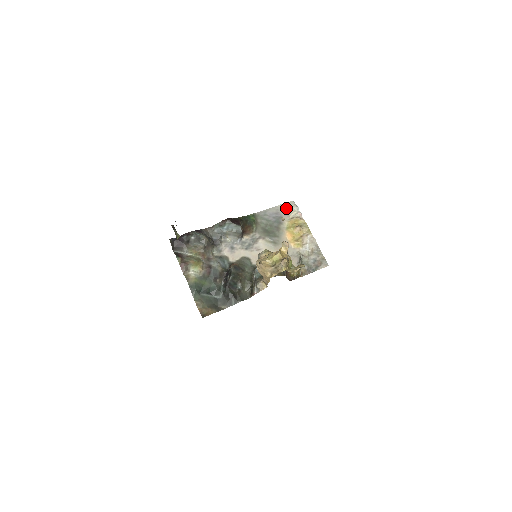
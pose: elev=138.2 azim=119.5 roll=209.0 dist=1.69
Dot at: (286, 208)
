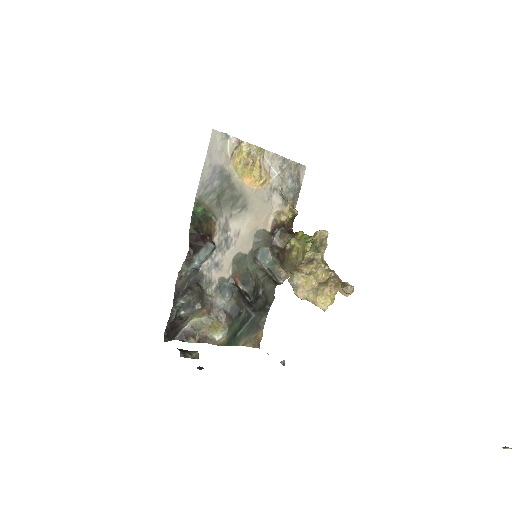
Dot at: (215, 150)
